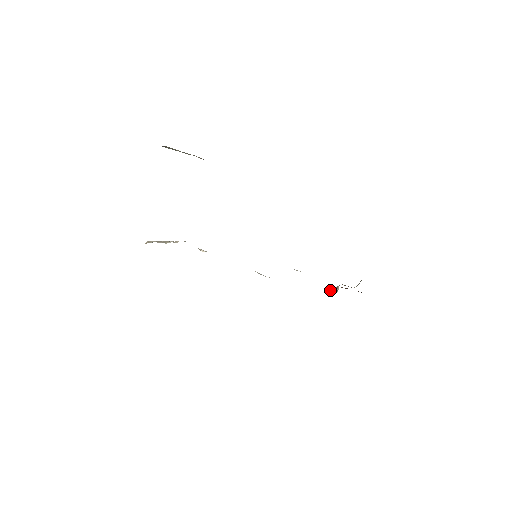
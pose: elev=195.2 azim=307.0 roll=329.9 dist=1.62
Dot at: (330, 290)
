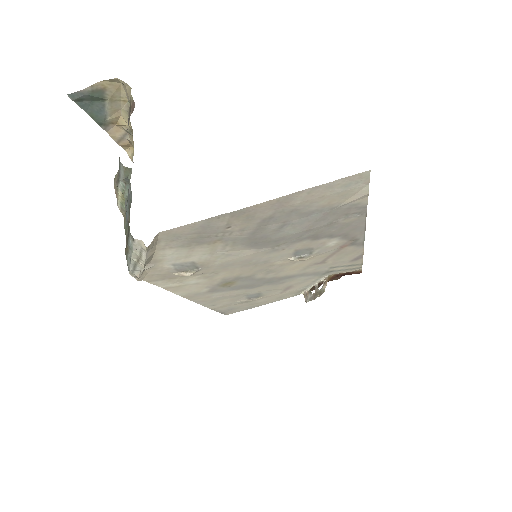
Dot at: (323, 283)
